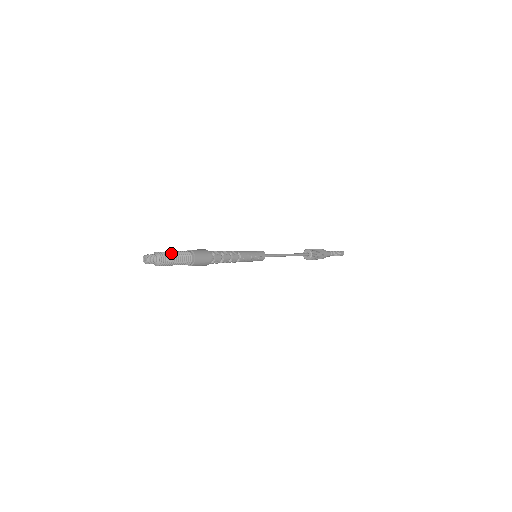
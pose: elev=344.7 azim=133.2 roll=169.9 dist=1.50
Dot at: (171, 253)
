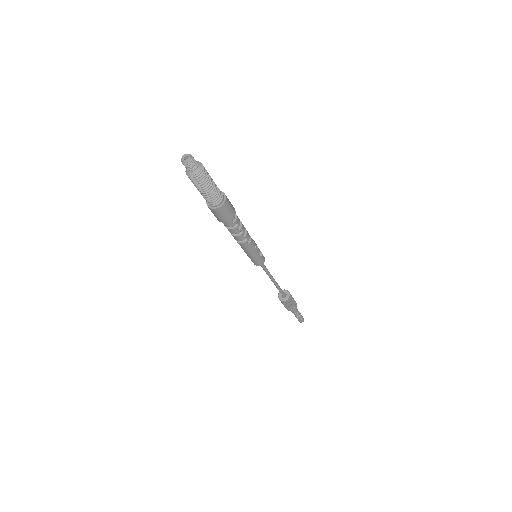
Dot at: occluded
